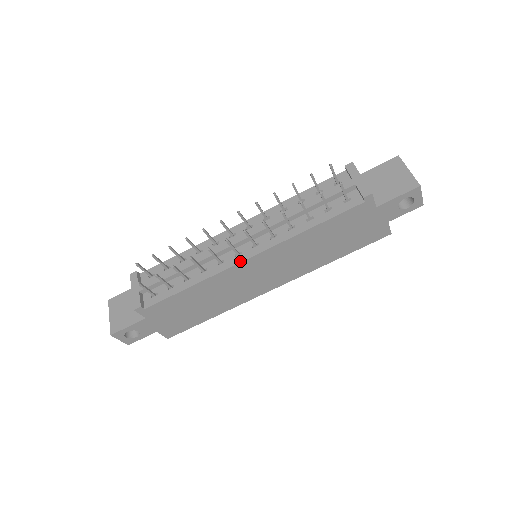
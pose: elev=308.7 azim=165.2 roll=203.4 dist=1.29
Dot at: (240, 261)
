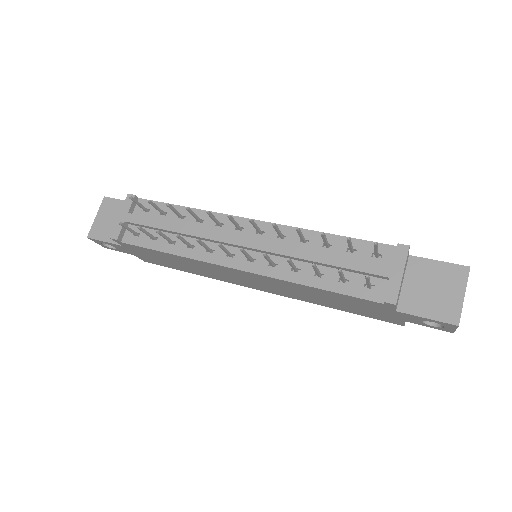
Dot at: (227, 265)
